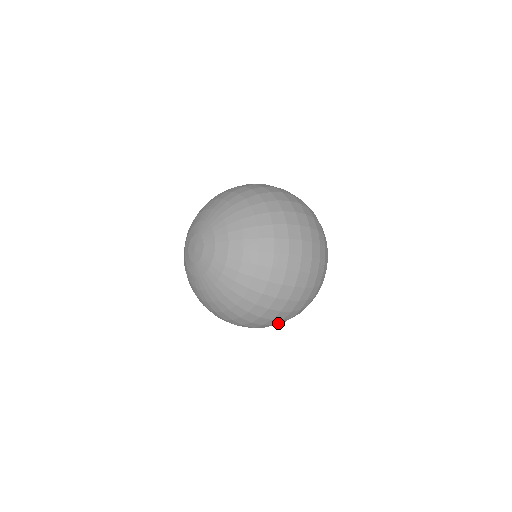
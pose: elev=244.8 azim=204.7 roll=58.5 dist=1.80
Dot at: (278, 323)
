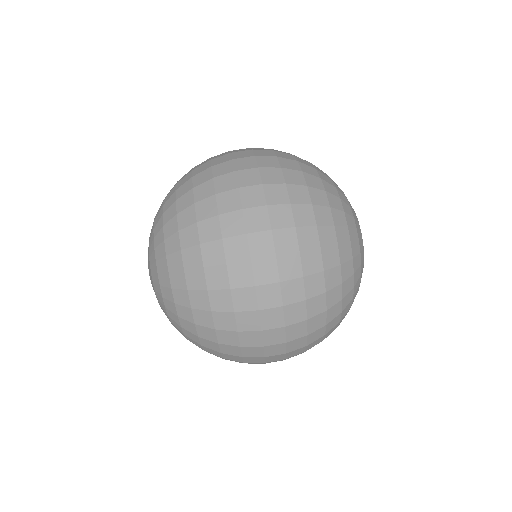
Dot at: (292, 336)
